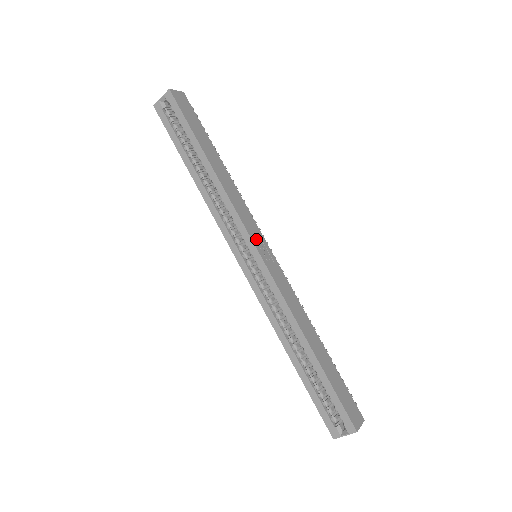
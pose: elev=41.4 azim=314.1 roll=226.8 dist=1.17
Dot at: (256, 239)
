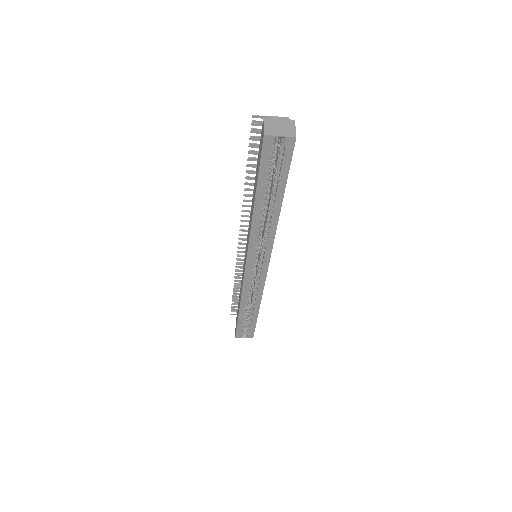
Dot at: occluded
